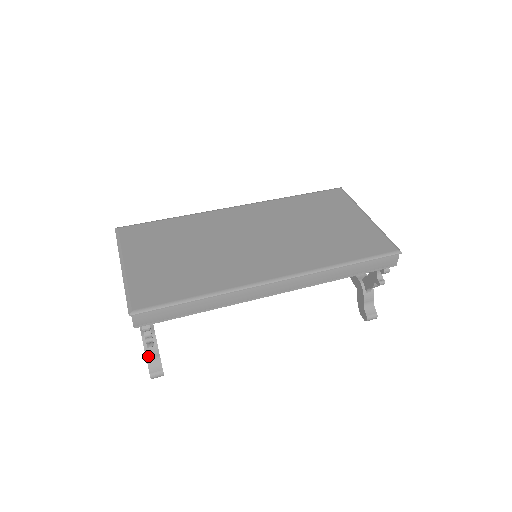
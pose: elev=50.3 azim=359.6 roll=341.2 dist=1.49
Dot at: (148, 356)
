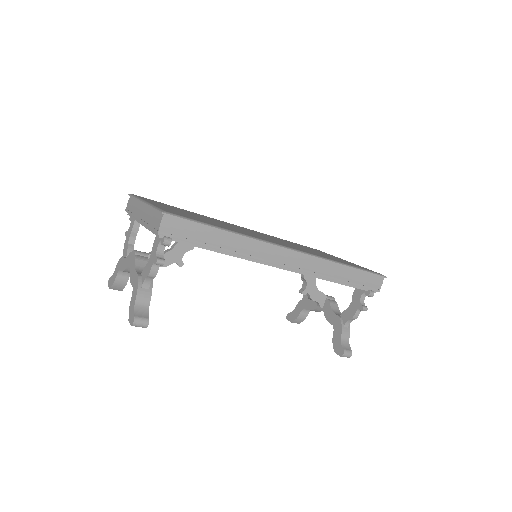
Dot at: (138, 298)
